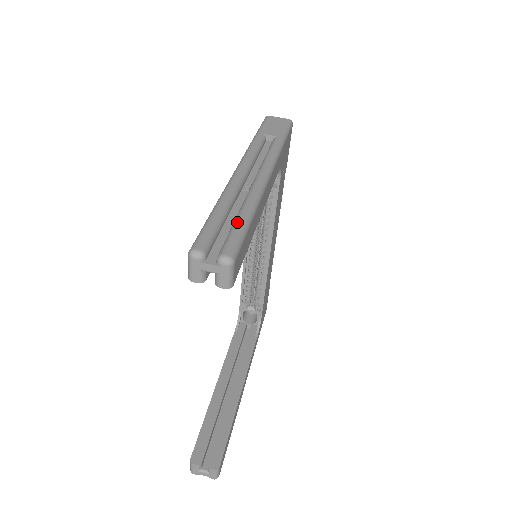
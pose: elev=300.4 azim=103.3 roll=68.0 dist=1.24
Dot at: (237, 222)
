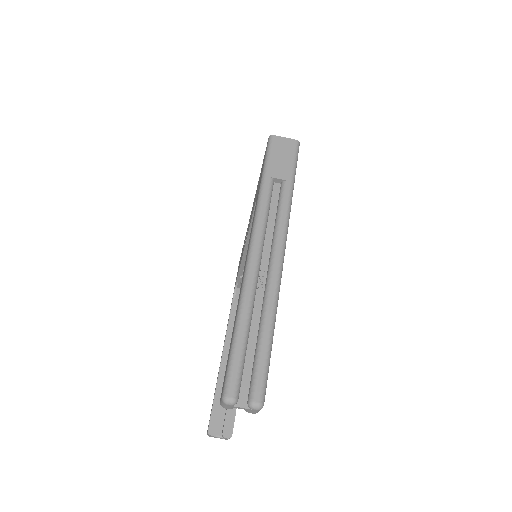
Dot at: (261, 349)
